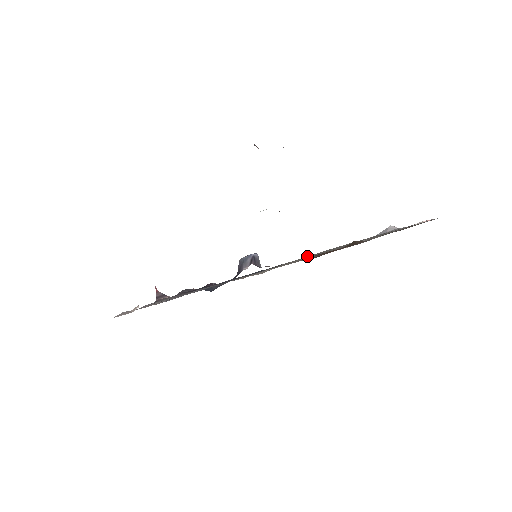
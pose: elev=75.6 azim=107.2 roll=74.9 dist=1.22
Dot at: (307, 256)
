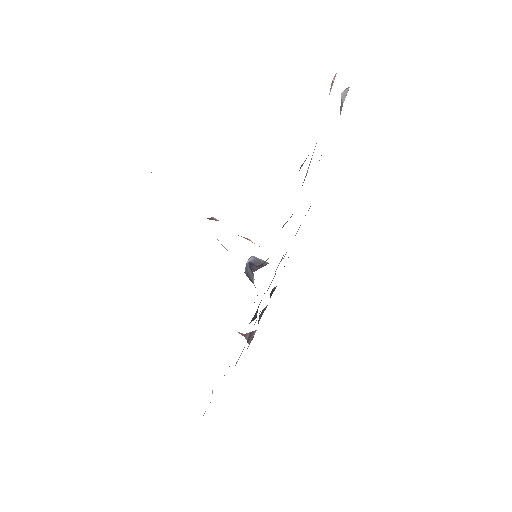
Dot at: occluded
